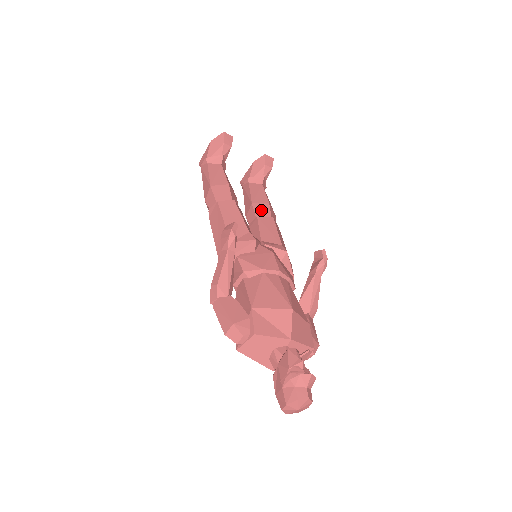
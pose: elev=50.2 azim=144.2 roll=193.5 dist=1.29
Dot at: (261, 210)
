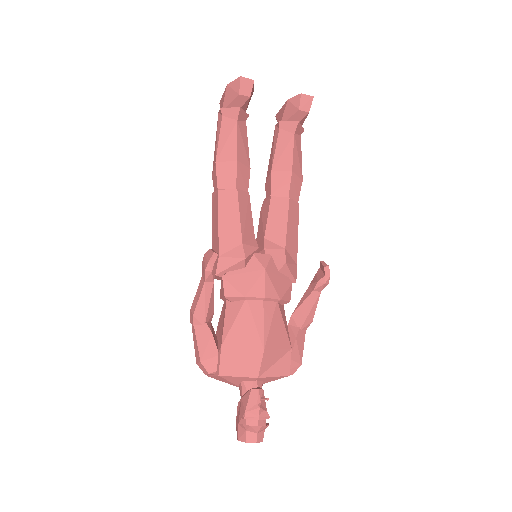
Dot at: (279, 184)
